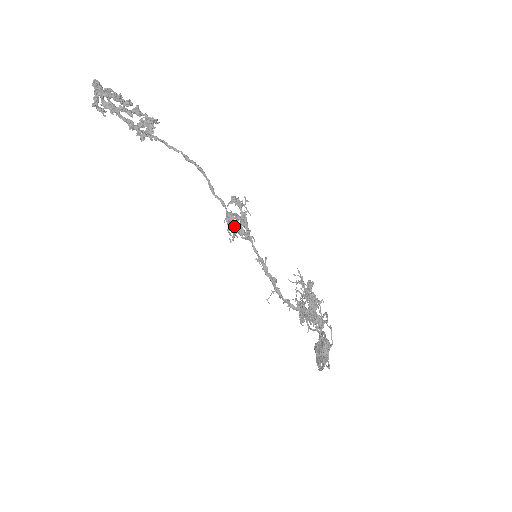
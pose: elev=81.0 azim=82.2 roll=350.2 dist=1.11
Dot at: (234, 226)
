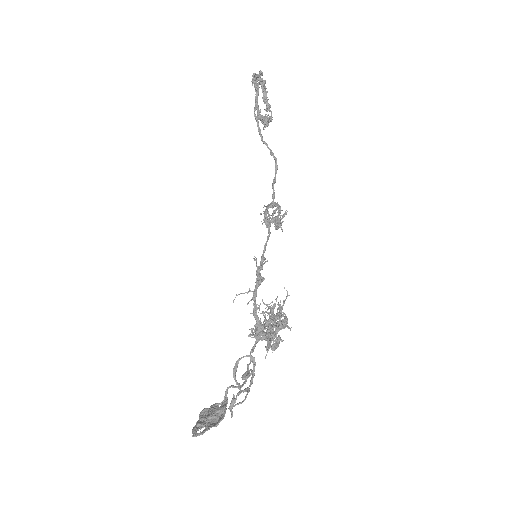
Dot at: occluded
